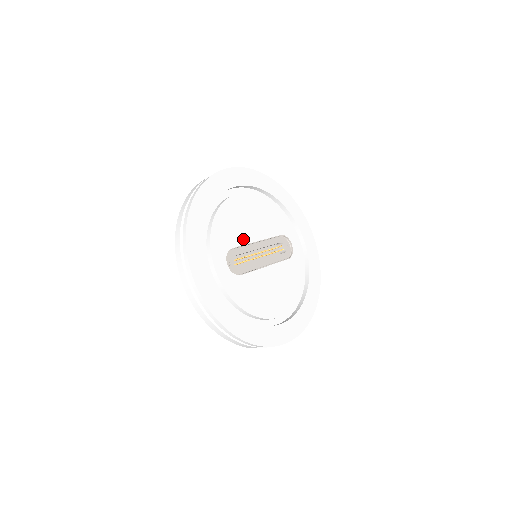
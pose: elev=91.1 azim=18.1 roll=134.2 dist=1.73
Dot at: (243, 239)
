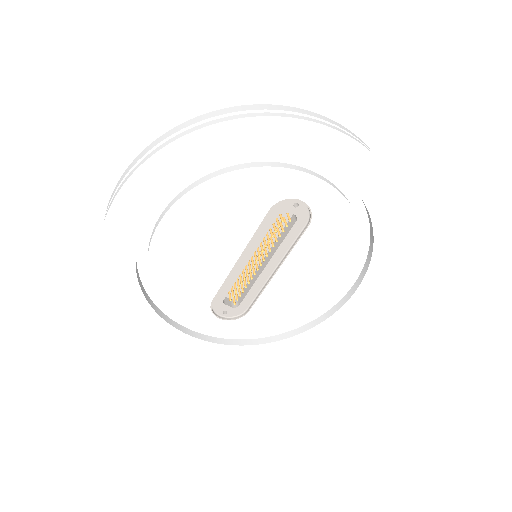
Dot at: (216, 278)
